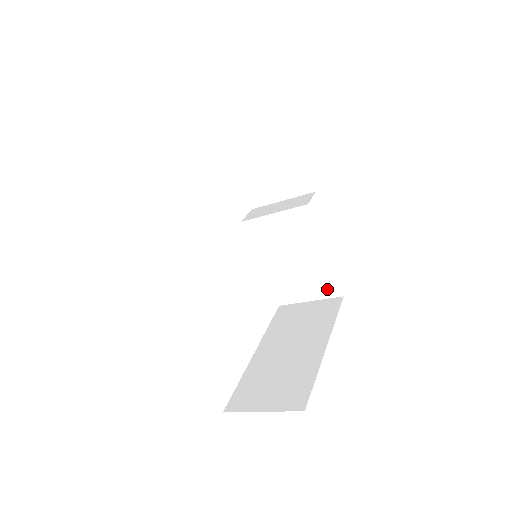
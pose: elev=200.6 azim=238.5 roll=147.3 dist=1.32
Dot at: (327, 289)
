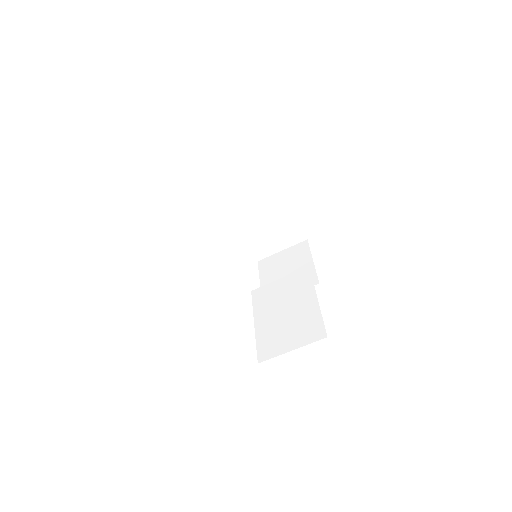
Dot at: (312, 333)
